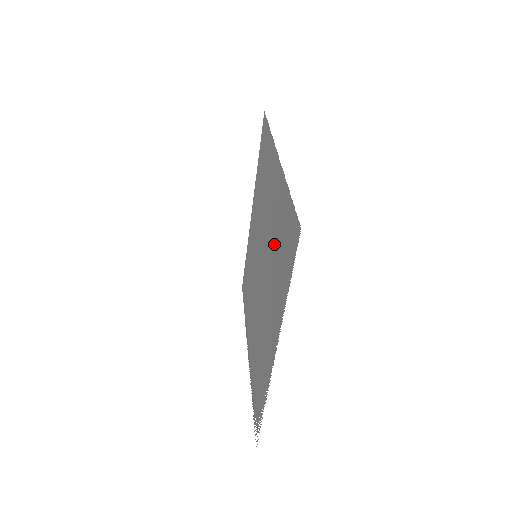
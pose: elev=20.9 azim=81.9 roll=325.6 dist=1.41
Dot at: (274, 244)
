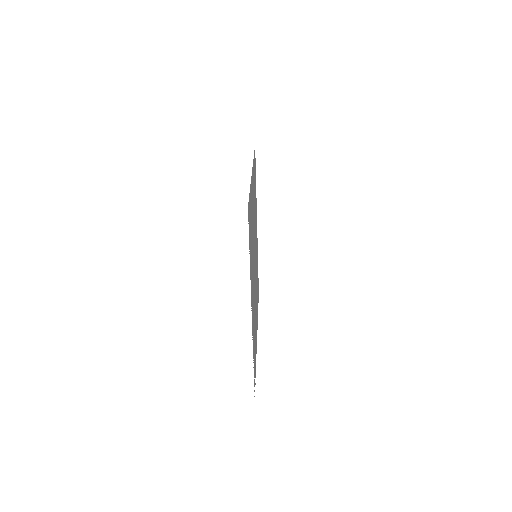
Dot at: (252, 233)
